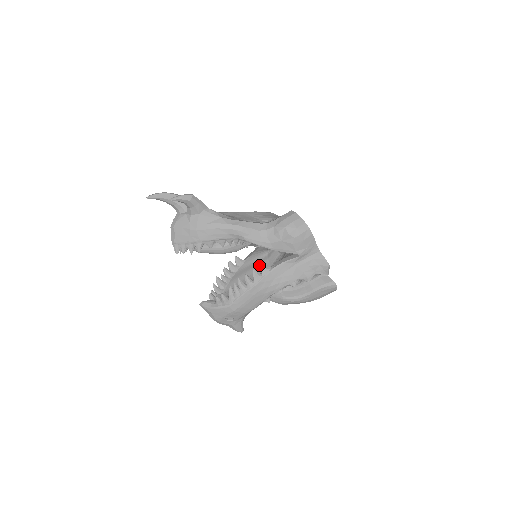
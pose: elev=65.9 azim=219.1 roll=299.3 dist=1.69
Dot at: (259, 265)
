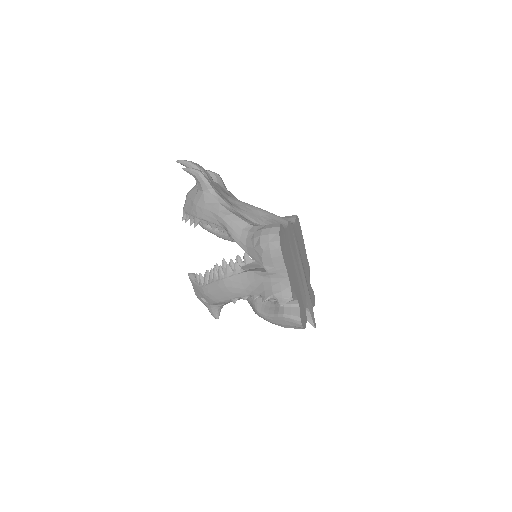
Dot at: occluded
